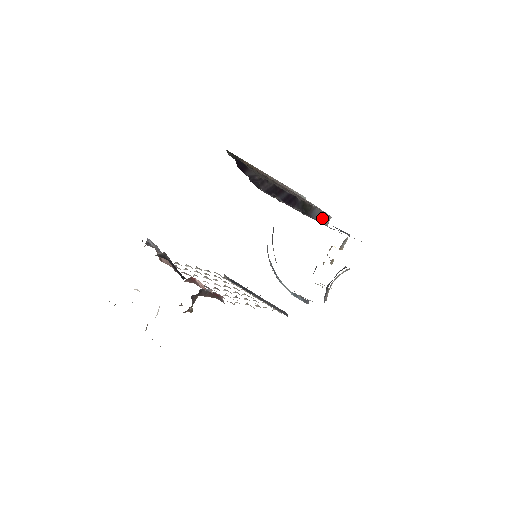
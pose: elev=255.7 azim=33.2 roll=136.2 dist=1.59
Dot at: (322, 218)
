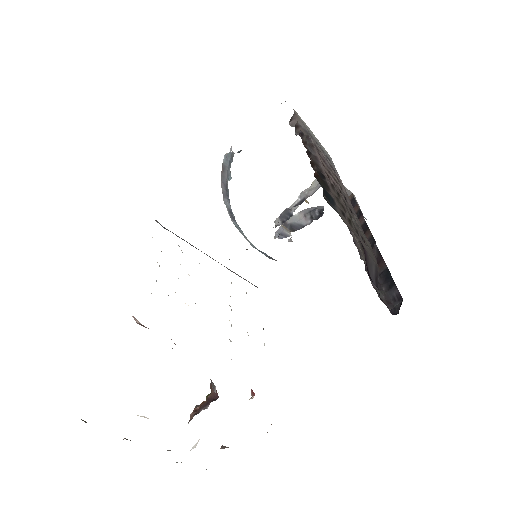
Dot at: occluded
